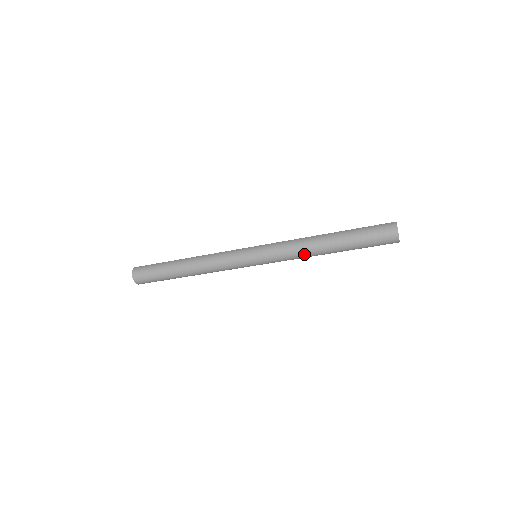
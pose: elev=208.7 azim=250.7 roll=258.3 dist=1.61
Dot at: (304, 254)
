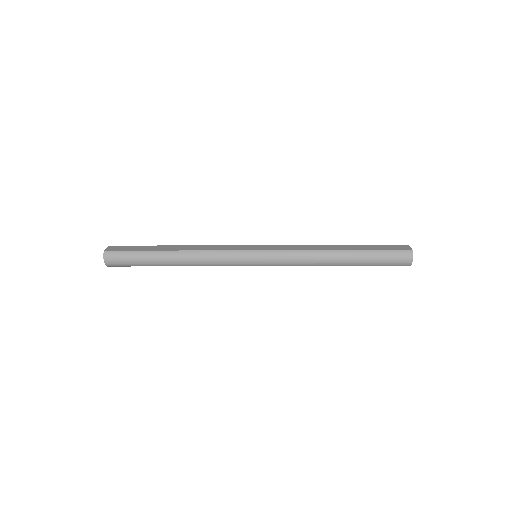
Dot at: occluded
